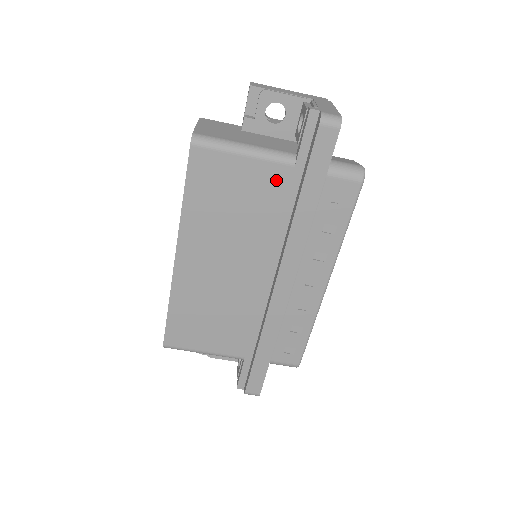
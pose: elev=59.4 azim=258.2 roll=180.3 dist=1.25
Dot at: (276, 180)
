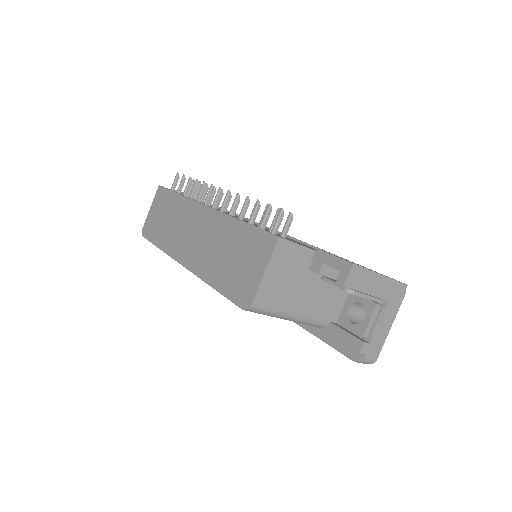
Dot at: occluded
